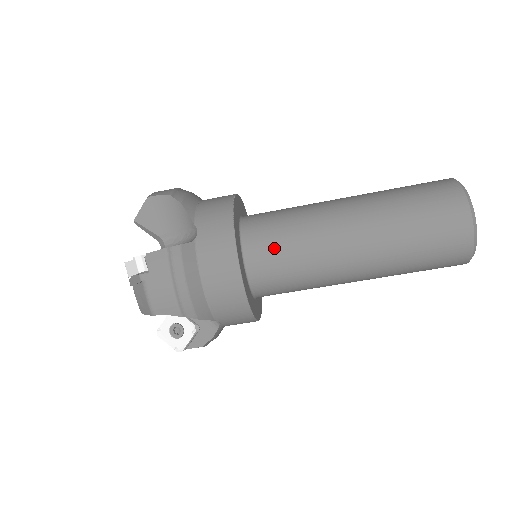
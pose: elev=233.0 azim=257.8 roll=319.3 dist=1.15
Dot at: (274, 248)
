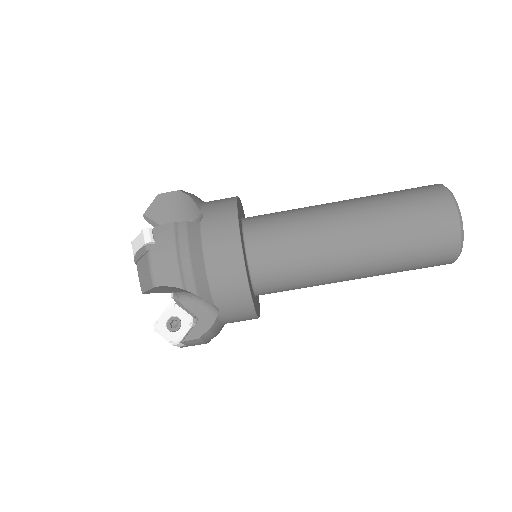
Dot at: (274, 235)
